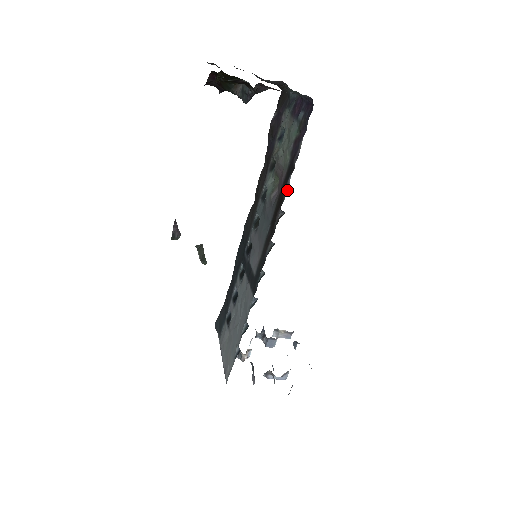
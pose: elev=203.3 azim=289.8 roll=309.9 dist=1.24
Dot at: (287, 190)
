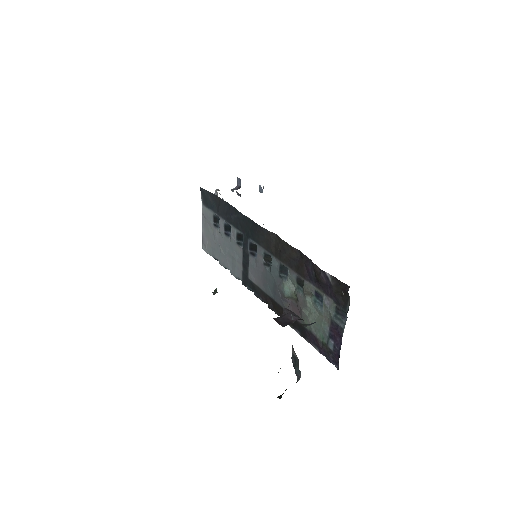
Dot at: occluded
